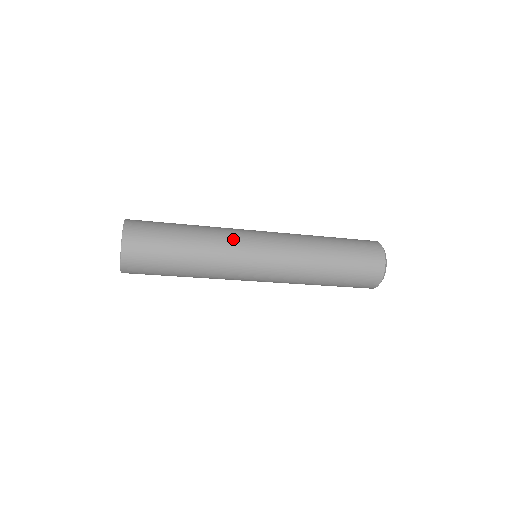
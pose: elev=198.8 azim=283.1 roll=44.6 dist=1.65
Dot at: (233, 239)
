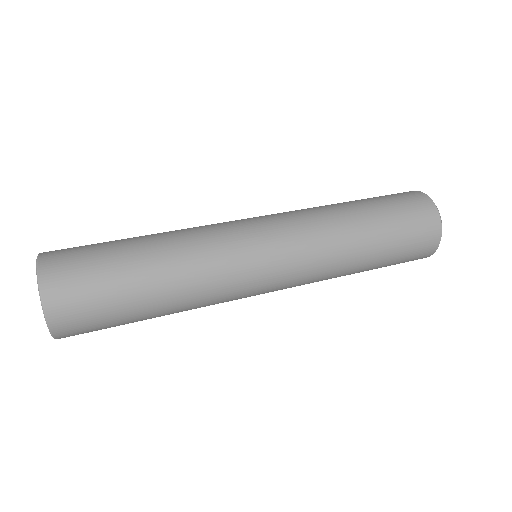
Dot at: (225, 301)
